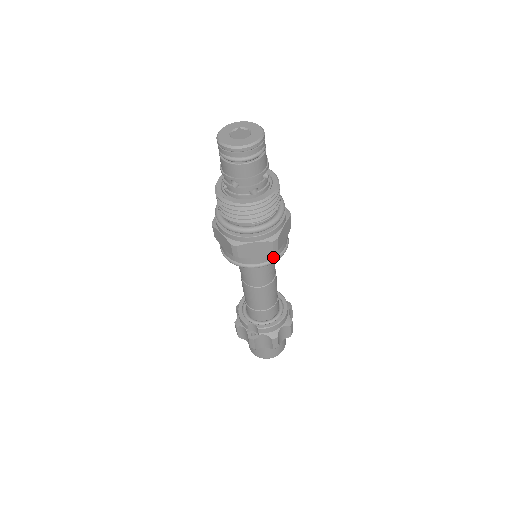
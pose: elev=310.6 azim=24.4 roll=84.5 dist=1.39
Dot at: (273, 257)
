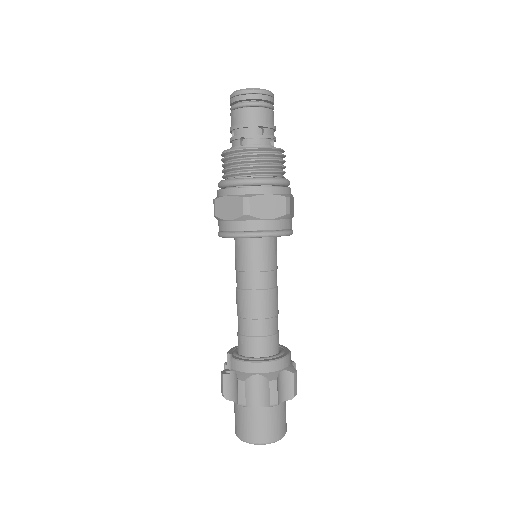
Dot at: (247, 228)
